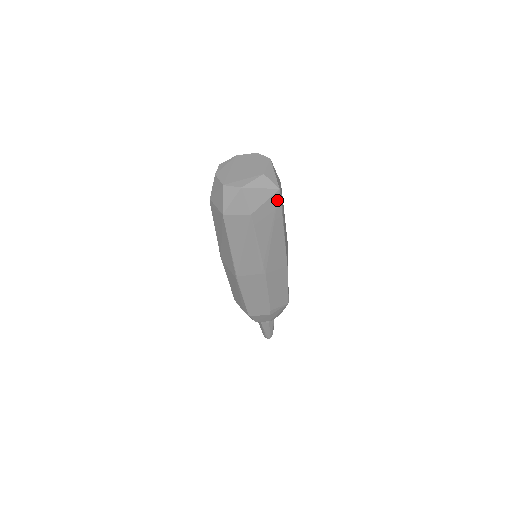
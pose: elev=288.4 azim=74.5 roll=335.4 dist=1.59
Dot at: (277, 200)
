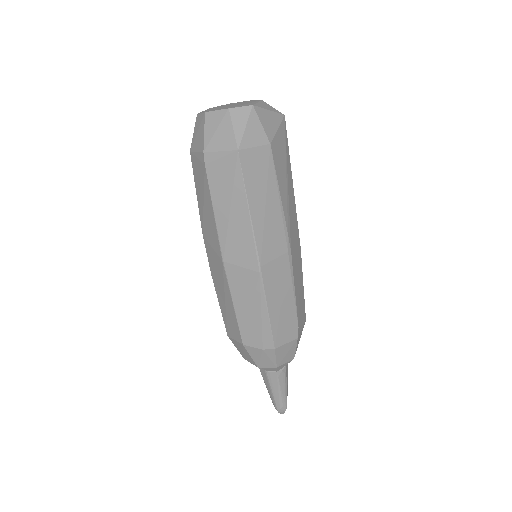
Dot at: (285, 132)
